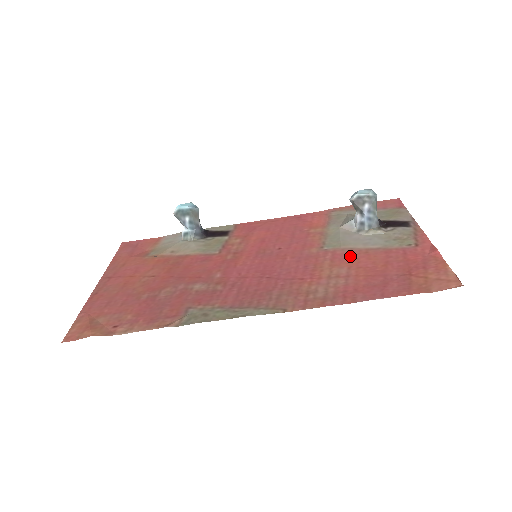
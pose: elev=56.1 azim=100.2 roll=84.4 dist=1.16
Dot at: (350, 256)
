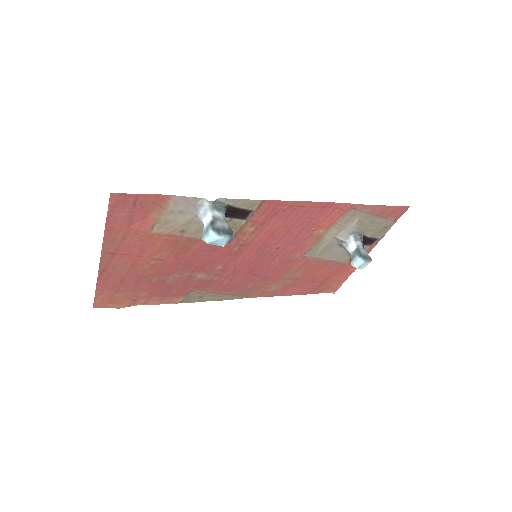
Dot at: (313, 265)
